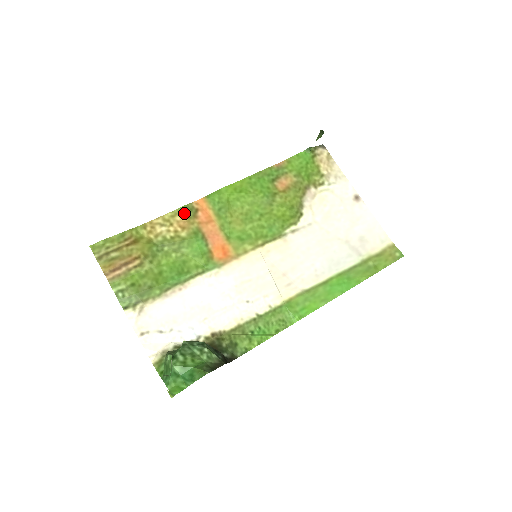
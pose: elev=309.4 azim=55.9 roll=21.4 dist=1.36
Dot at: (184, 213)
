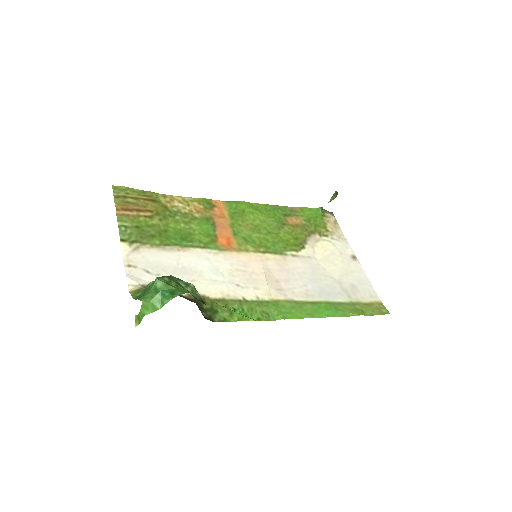
Dot at: (202, 203)
